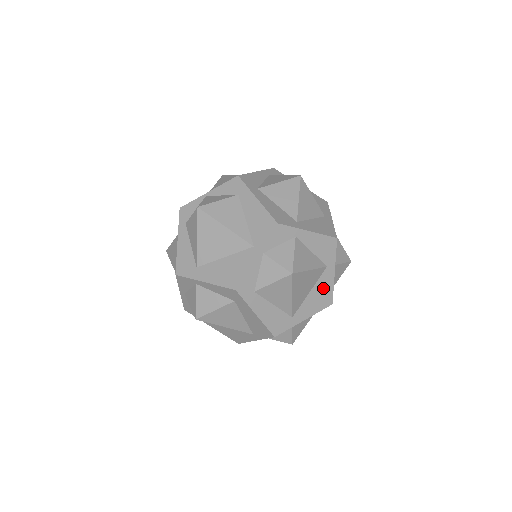
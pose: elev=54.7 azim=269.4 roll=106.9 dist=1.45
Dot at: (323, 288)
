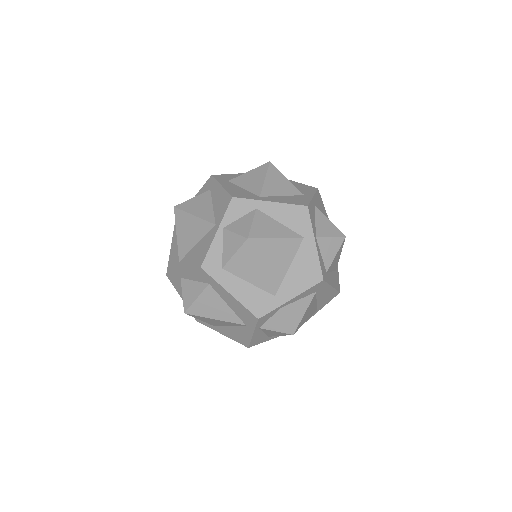
Dot at: (306, 262)
